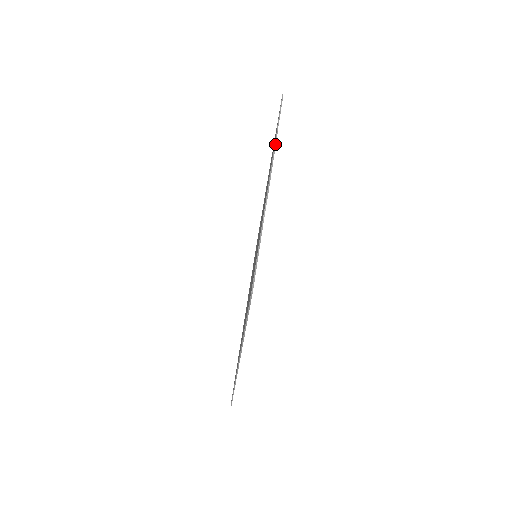
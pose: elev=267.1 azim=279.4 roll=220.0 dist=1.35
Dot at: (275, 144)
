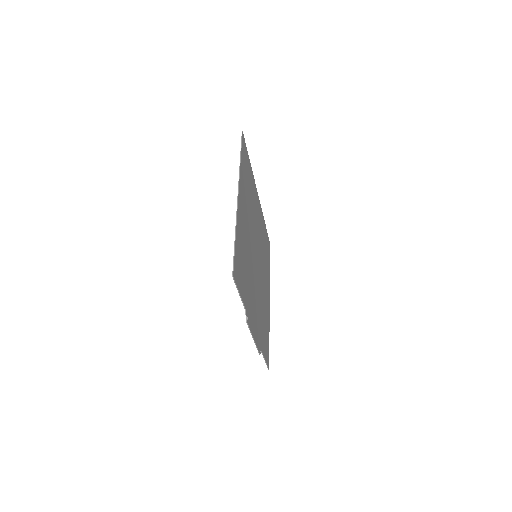
Dot at: (250, 330)
